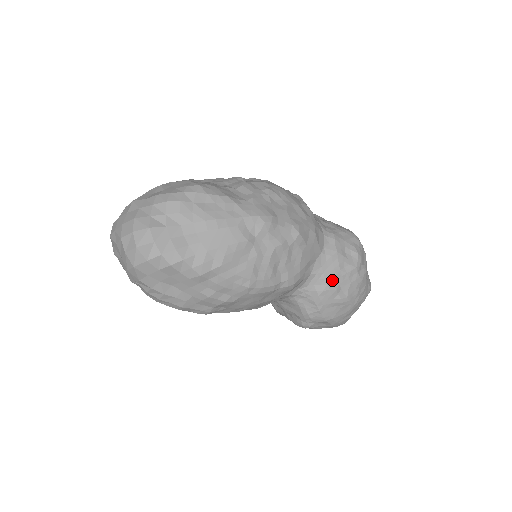
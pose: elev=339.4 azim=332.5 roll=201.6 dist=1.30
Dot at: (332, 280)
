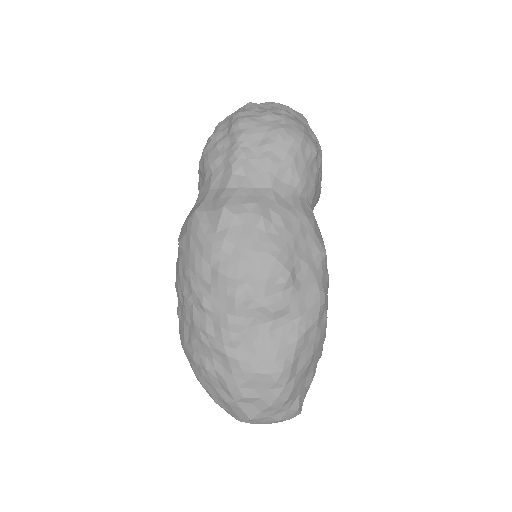
Dot at: (319, 193)
